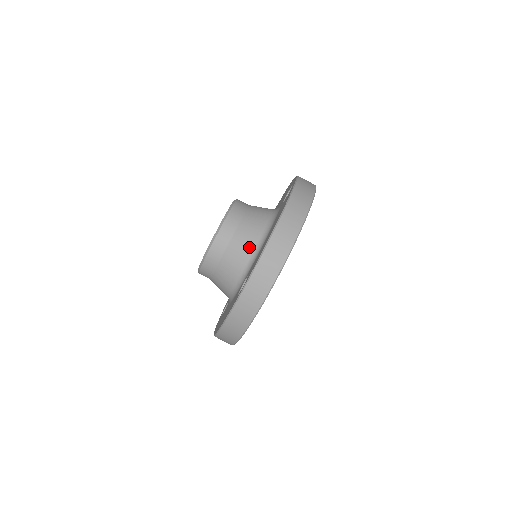
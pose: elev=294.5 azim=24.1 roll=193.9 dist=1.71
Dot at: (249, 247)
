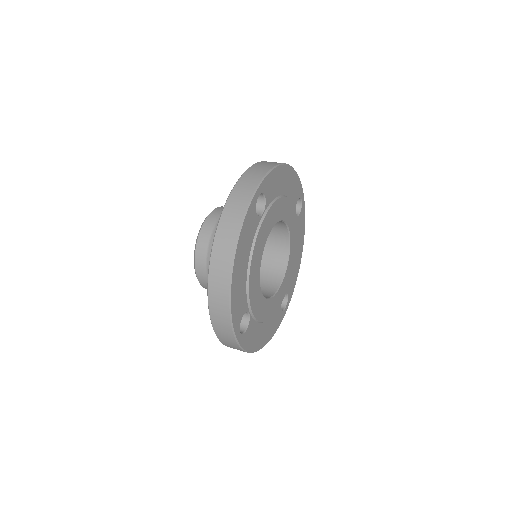
Dot at: occluded
